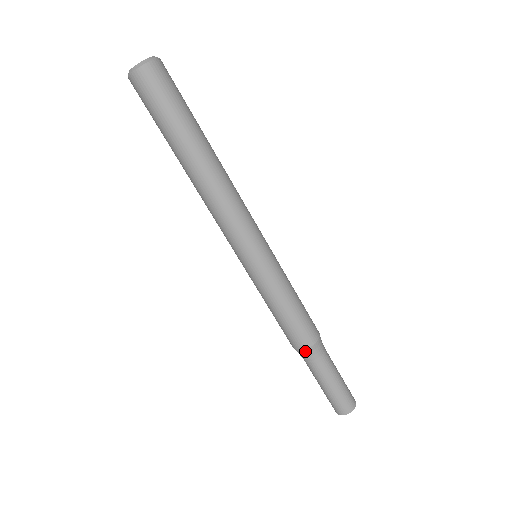
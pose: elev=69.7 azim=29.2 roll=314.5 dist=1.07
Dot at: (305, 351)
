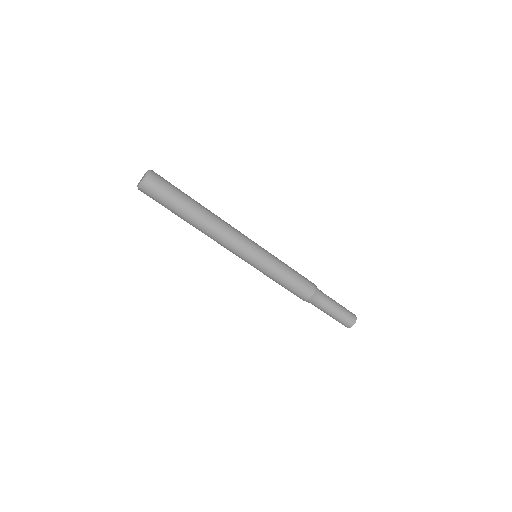
Dot at: (315, 294)
